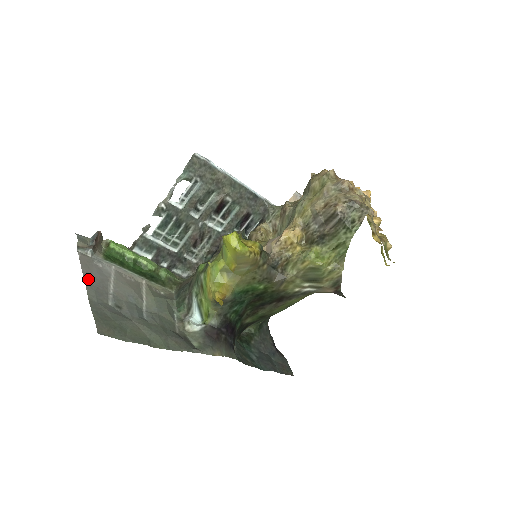
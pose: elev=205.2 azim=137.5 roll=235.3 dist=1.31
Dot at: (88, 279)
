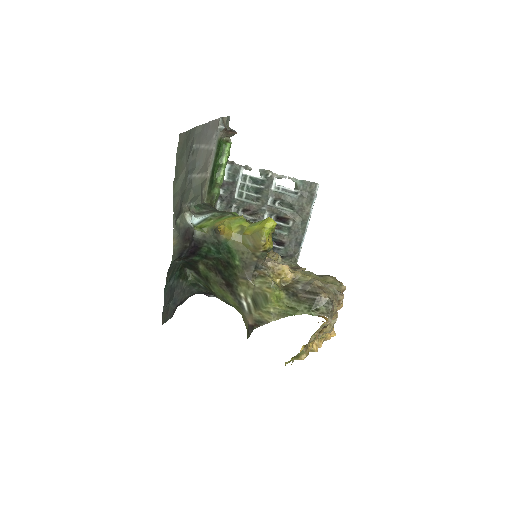
Dot at: (207, 126)
